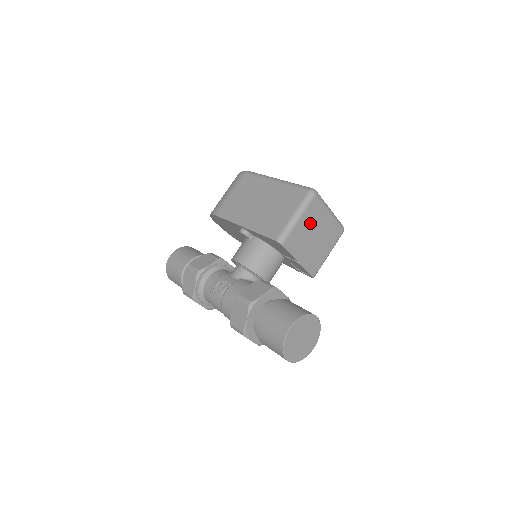
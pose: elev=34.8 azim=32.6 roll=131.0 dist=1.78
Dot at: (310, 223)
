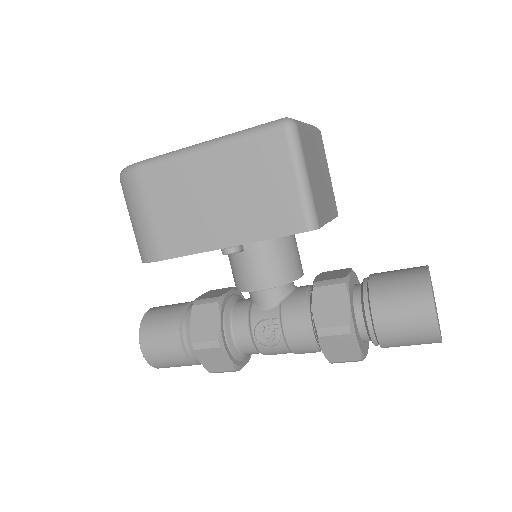
Dot at: (311, 166)
